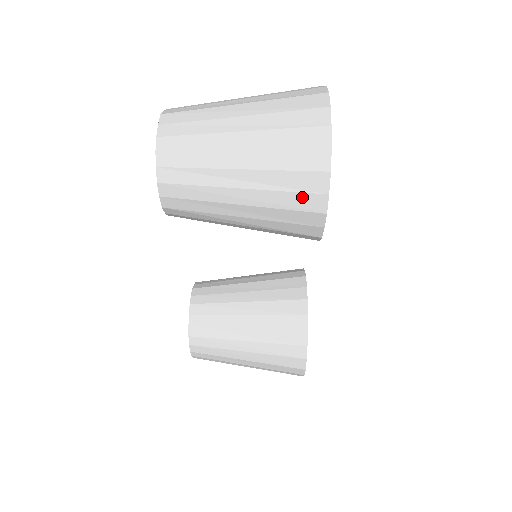
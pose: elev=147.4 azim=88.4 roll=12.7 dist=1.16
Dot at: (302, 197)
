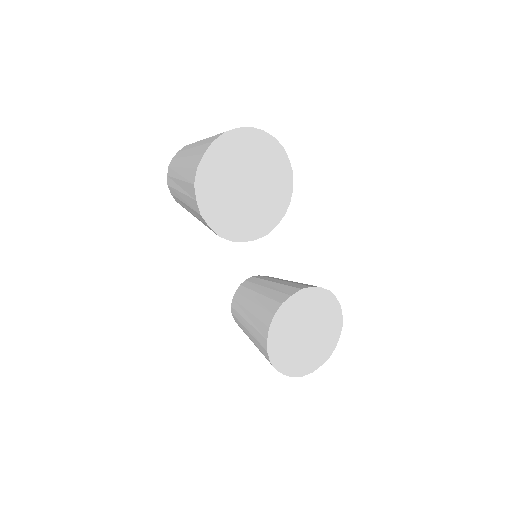
Dot at: (192, 201)
